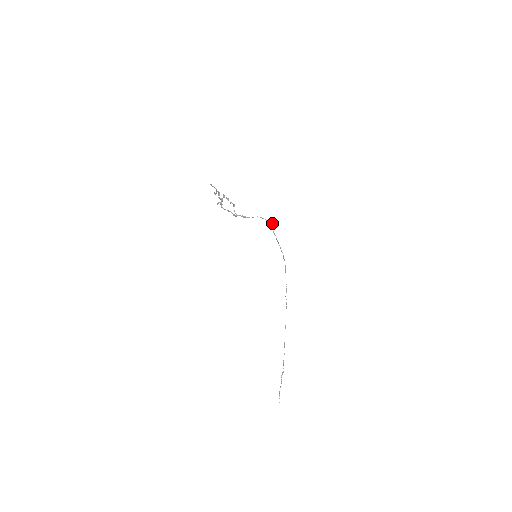
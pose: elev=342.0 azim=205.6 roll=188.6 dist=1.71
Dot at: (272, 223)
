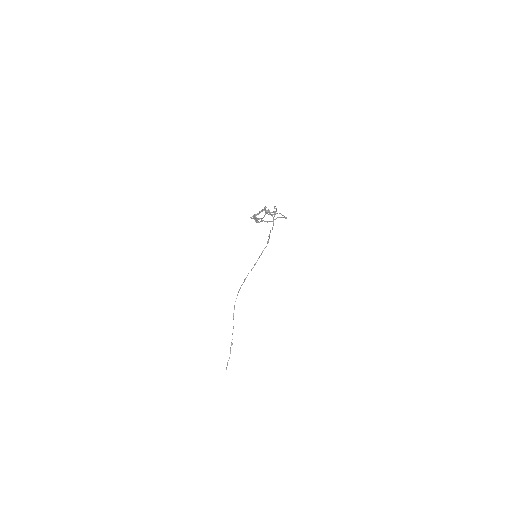
Dot at: occluded
